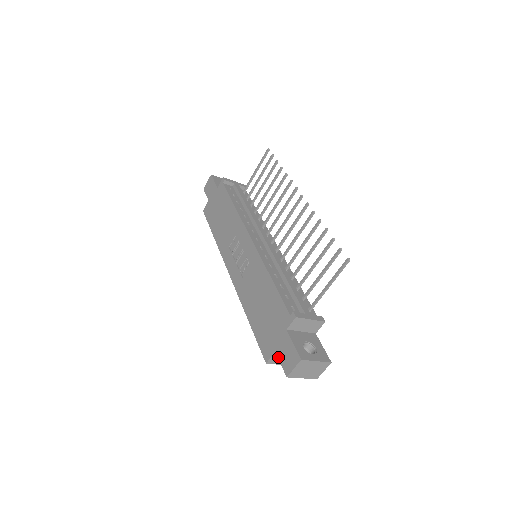
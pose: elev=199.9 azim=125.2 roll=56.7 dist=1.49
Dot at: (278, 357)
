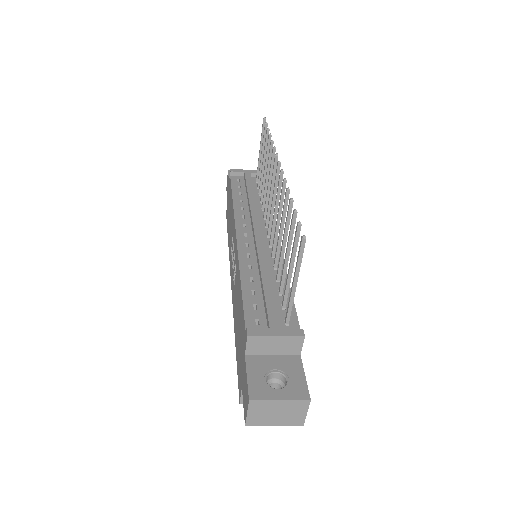
Dot at: occluded
